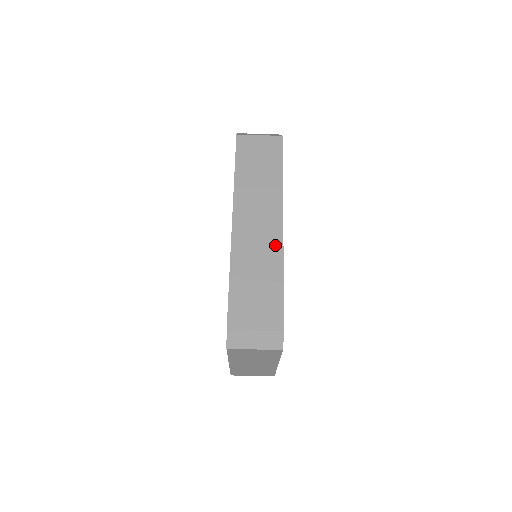
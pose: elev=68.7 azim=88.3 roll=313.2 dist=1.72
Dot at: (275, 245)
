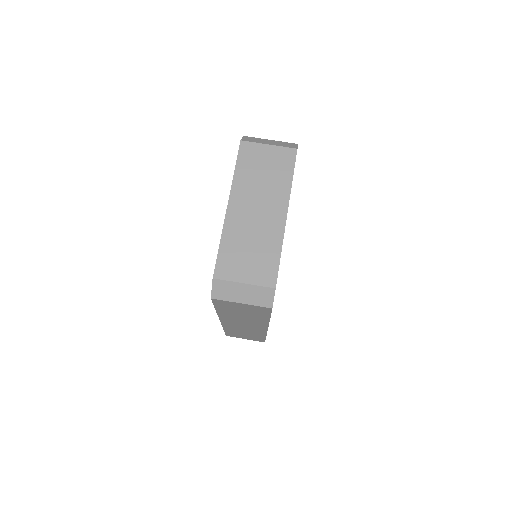
Dot at: occluded
